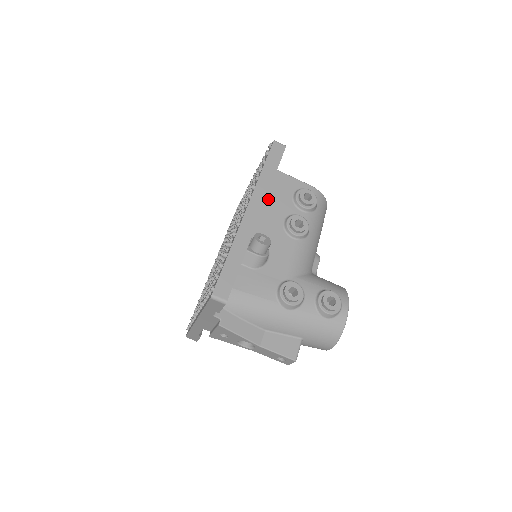
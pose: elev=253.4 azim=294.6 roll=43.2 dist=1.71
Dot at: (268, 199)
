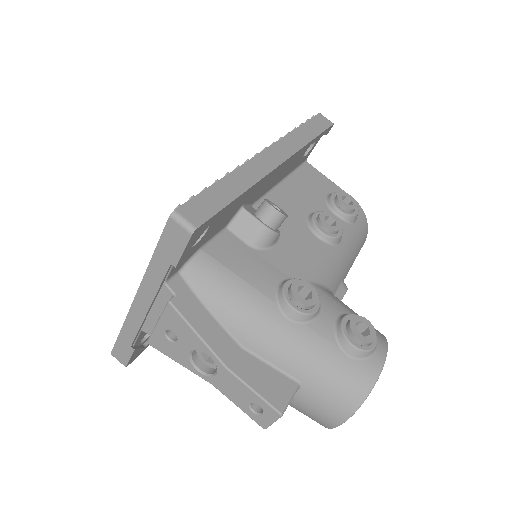
Dot at: (293, 185)
